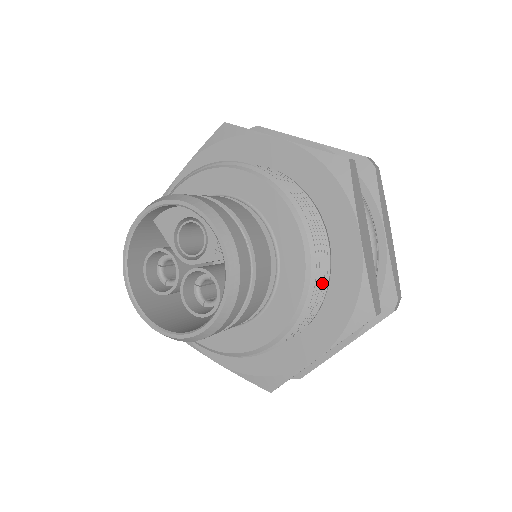
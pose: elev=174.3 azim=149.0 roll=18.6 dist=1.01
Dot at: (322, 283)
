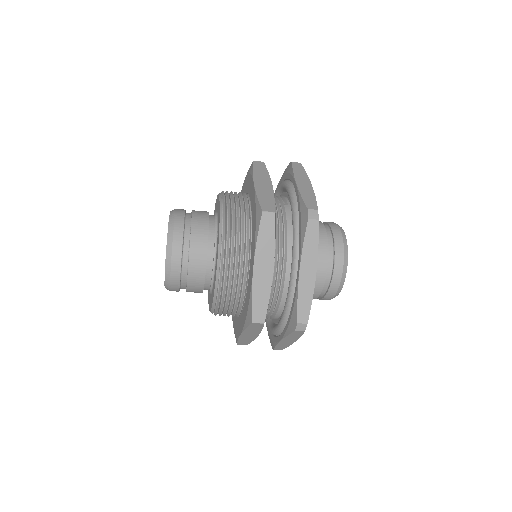
Dot at: (235, 288)
